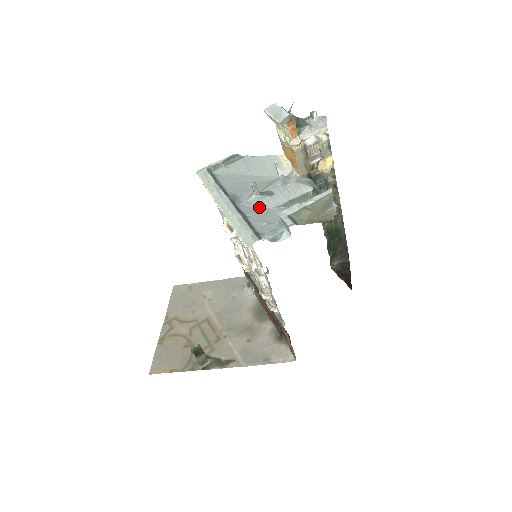
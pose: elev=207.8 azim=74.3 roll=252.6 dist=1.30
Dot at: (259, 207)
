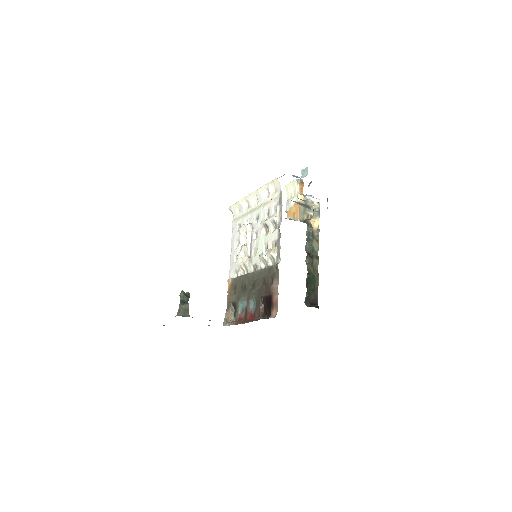
Dot at: occluded
